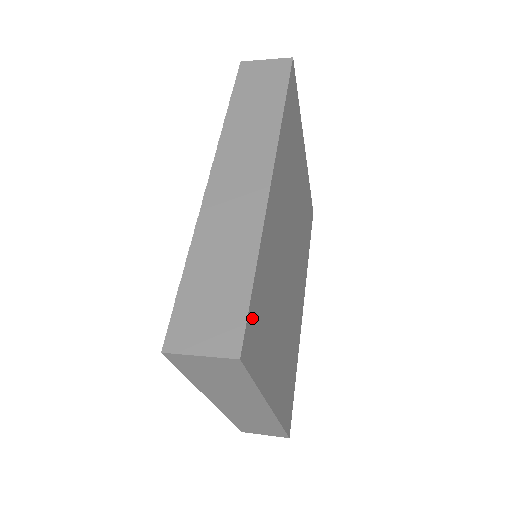
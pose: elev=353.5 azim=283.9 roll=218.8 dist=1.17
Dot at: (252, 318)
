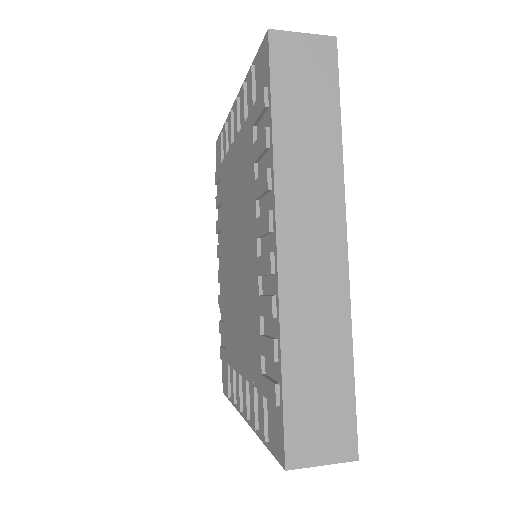
Dot at: occluded
